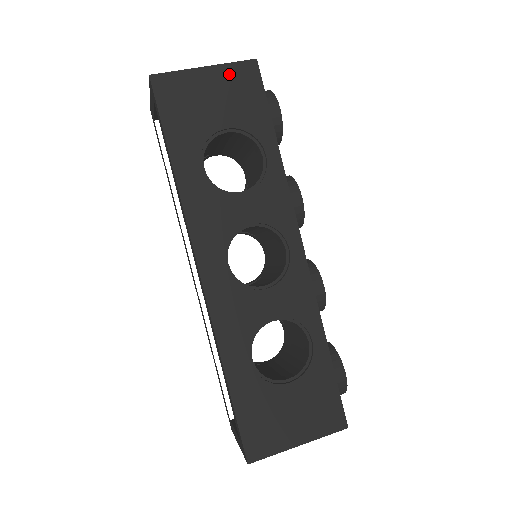
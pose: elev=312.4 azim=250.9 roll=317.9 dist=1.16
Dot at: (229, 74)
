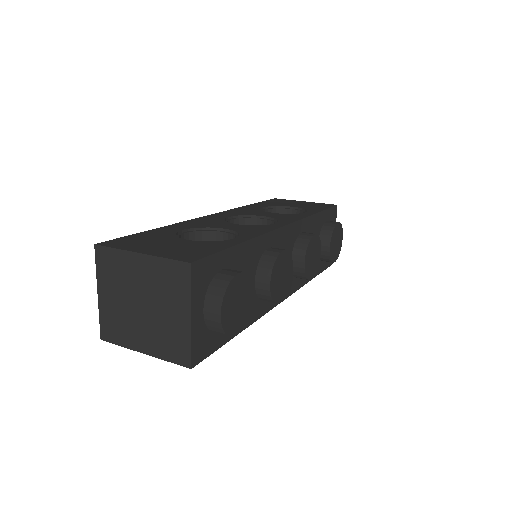
Dot at: (316, 204)
